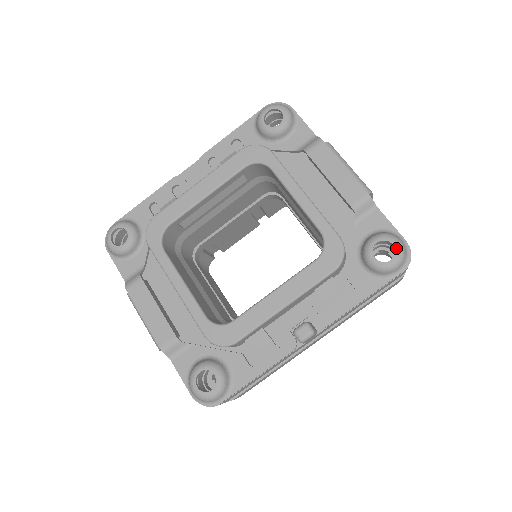
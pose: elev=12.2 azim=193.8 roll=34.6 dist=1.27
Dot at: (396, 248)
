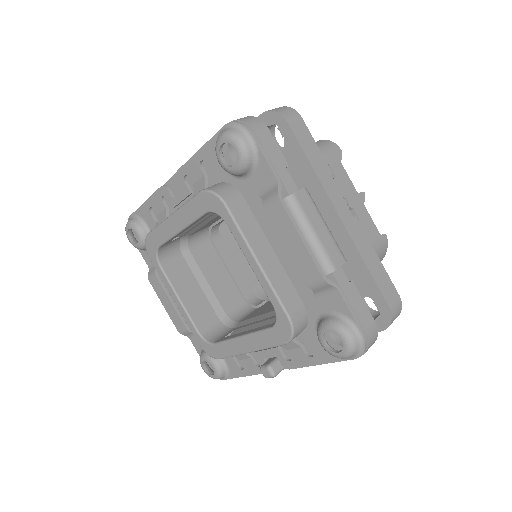
Dot at: (344, 345)
